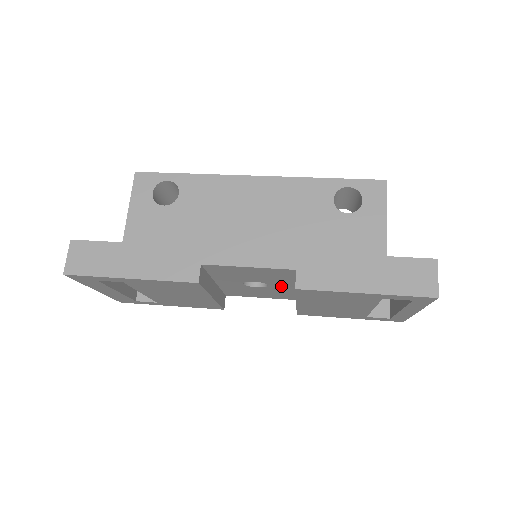
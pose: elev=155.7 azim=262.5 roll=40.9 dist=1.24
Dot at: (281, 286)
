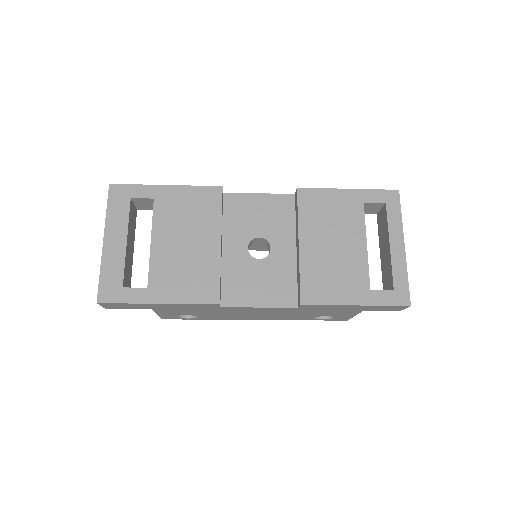
Dot at: (282, 249)
